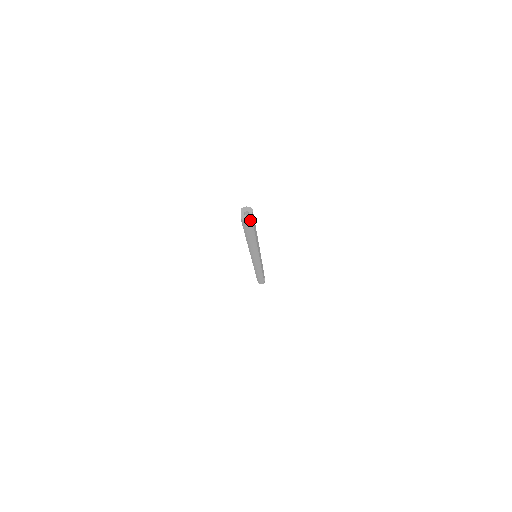
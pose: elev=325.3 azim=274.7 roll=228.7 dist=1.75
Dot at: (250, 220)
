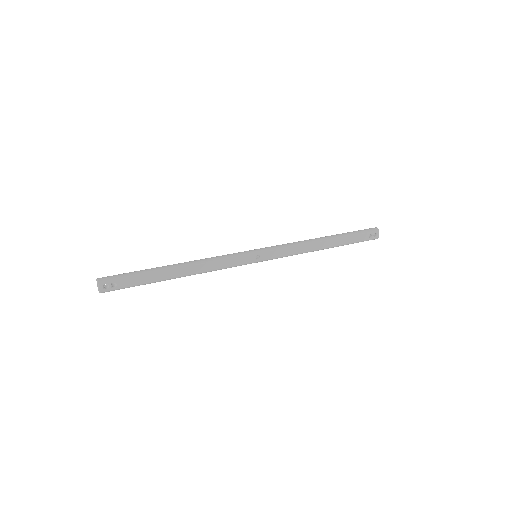
Dot at: (101, 292)
